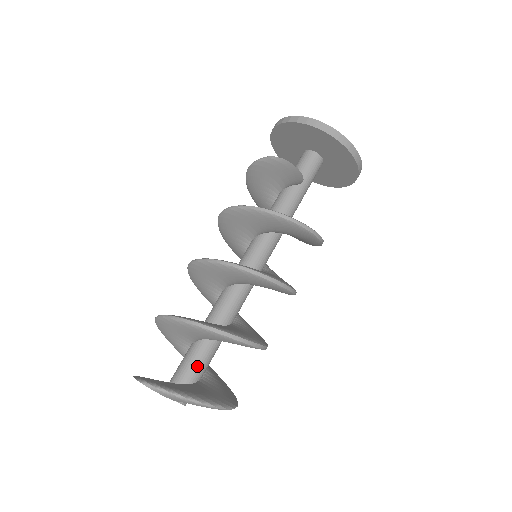
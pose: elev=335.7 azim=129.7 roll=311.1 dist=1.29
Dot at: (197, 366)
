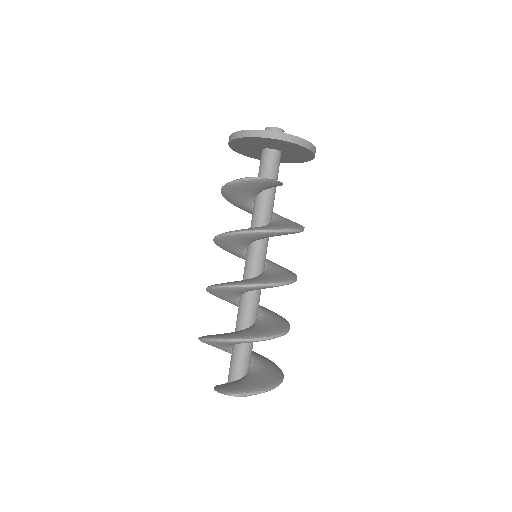
Dot at: (248, 358)
